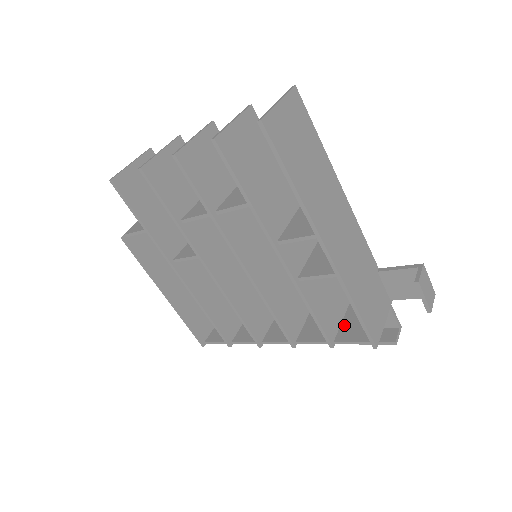
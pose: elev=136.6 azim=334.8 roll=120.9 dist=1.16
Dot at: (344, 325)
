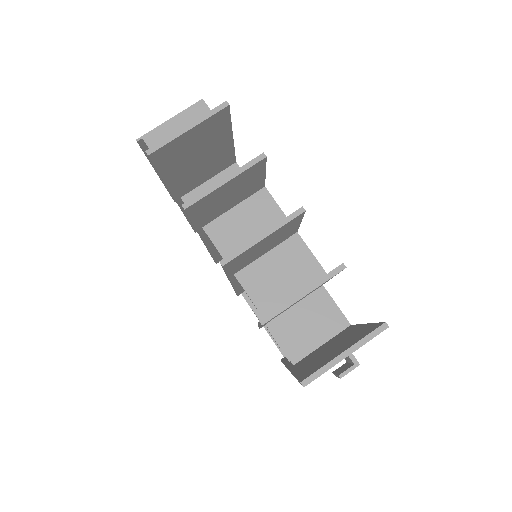
Dot at: occluded
